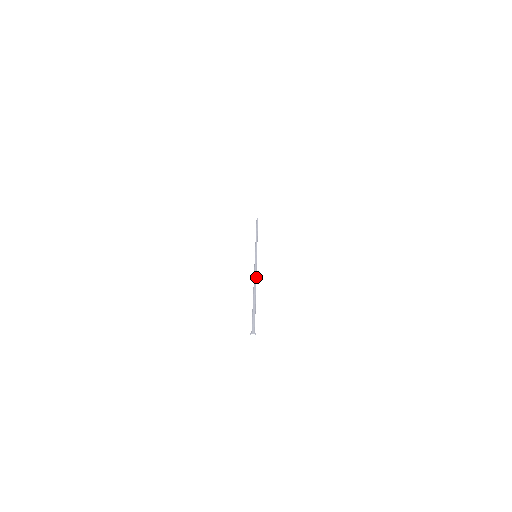
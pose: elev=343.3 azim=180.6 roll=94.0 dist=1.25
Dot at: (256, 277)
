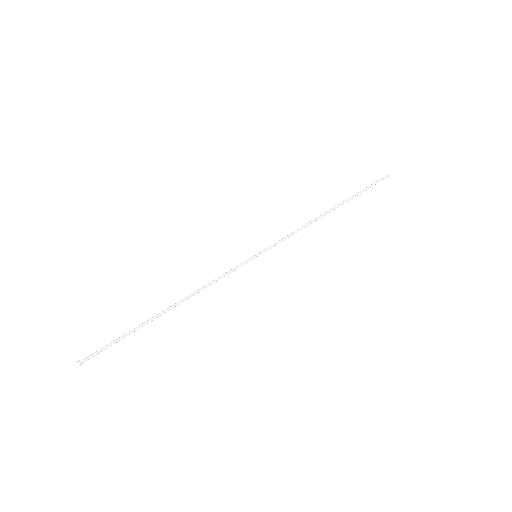
Dot at: (198, 292)
